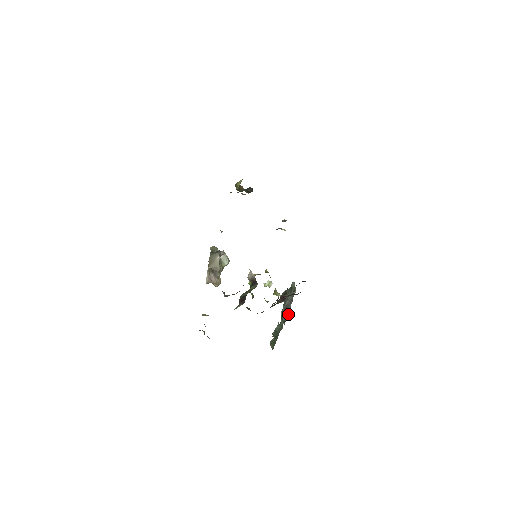
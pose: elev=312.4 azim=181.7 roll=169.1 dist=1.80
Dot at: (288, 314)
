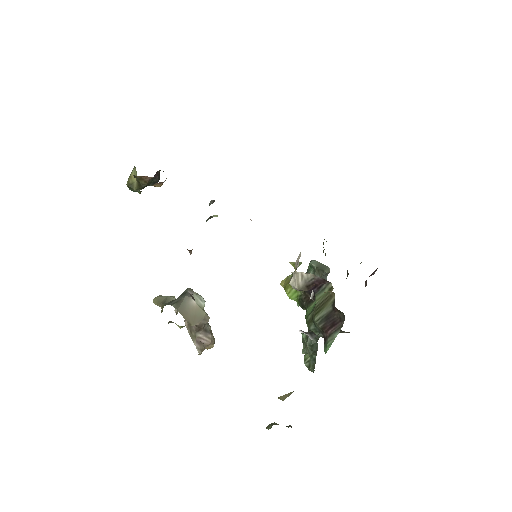
Dot at: occluded
